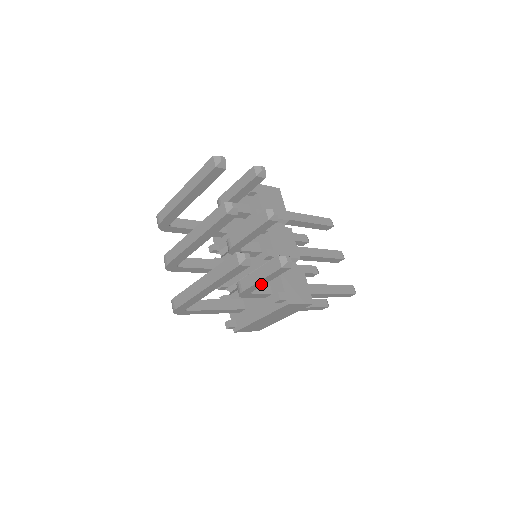
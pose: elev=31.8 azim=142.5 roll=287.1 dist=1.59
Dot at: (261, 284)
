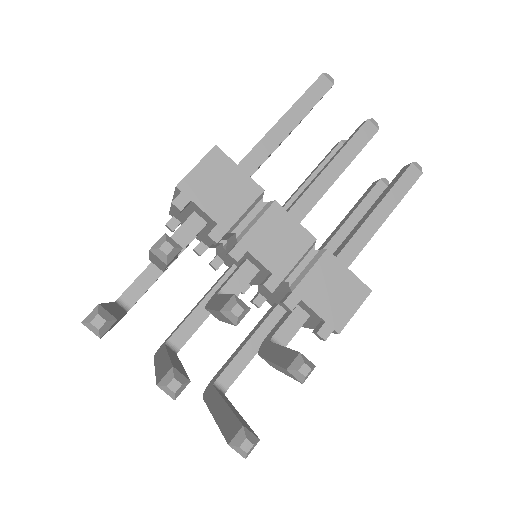
Dot at: occluded
